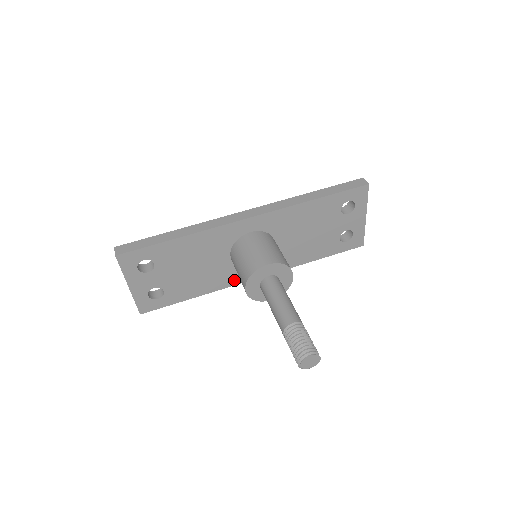
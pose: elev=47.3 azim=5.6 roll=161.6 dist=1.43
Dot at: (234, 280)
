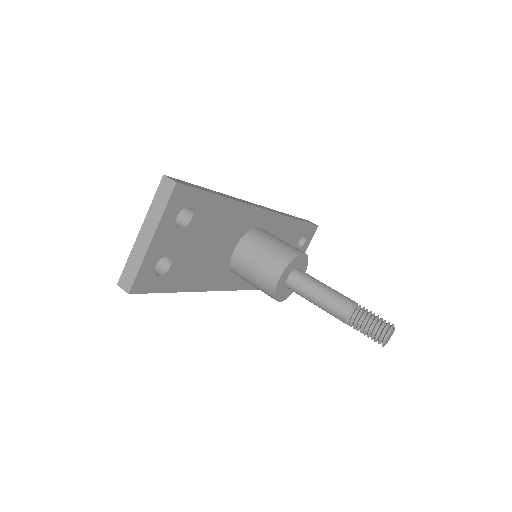
Dot at: (217, 283)
